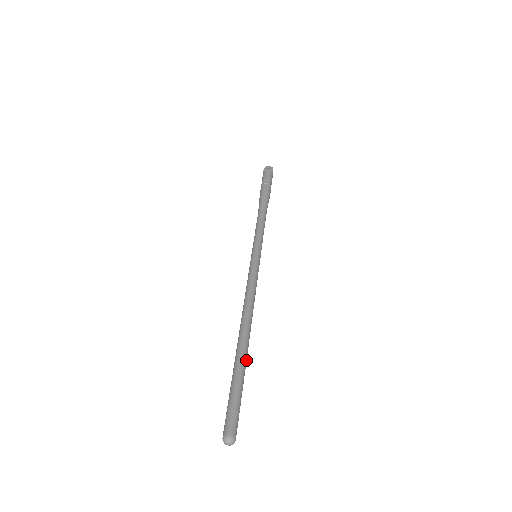
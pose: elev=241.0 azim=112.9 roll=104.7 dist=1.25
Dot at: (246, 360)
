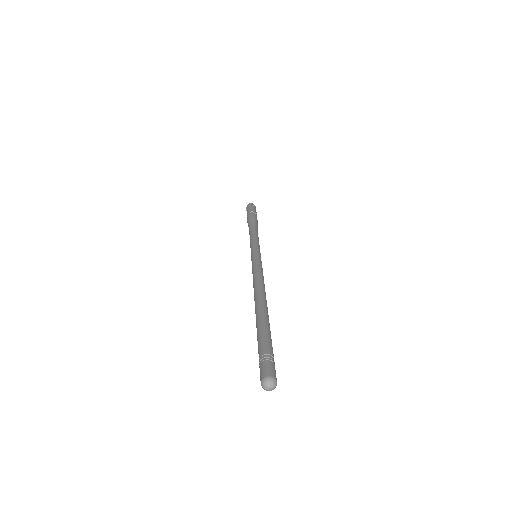
Dot at: (268, 321)
